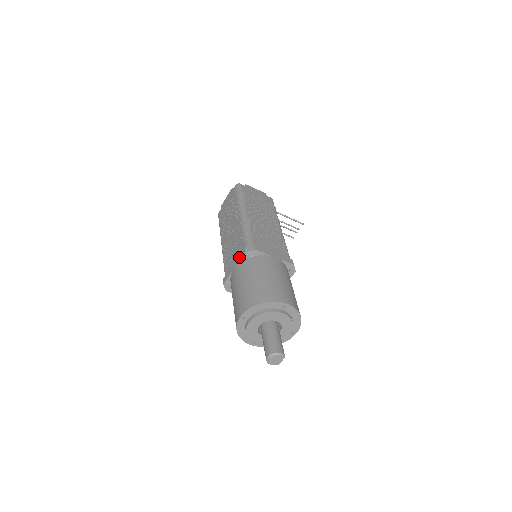
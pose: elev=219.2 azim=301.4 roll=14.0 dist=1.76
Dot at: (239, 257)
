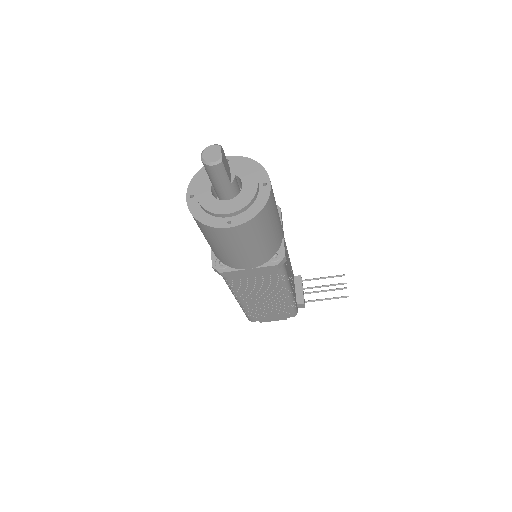
Dot at: occluded
